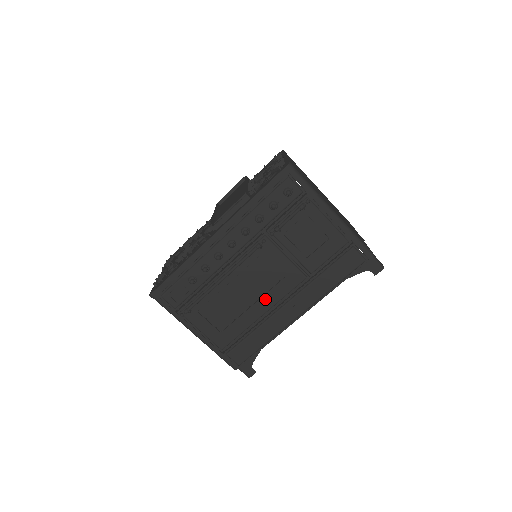
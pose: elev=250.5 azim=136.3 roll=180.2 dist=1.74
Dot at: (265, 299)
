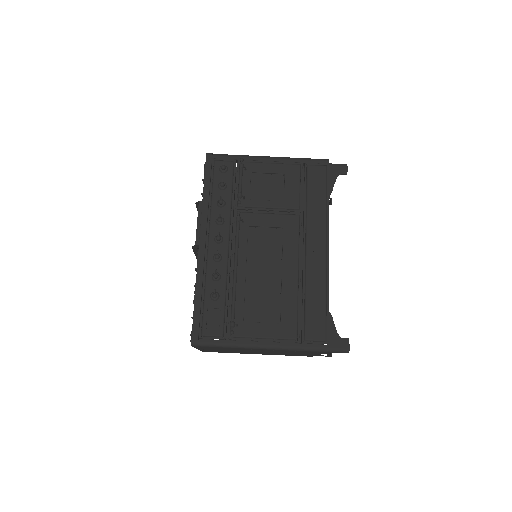
Dot at: (286, 260)
